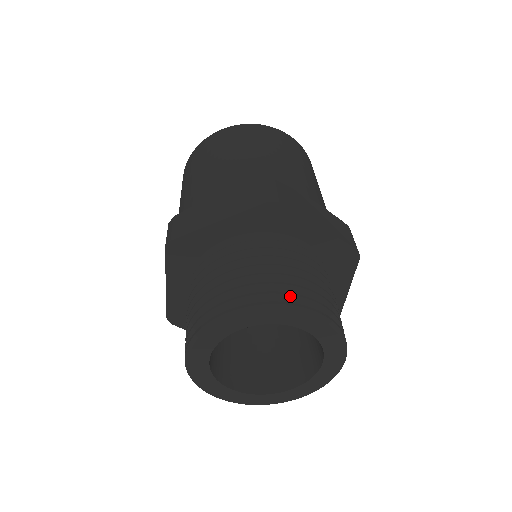
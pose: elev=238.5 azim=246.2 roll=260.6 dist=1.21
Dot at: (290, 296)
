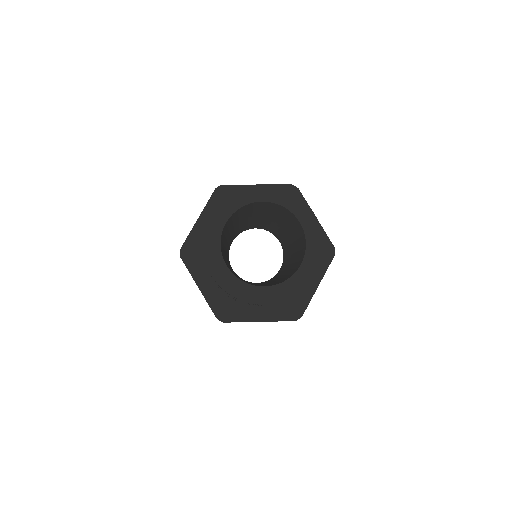
Dot at: occluded
